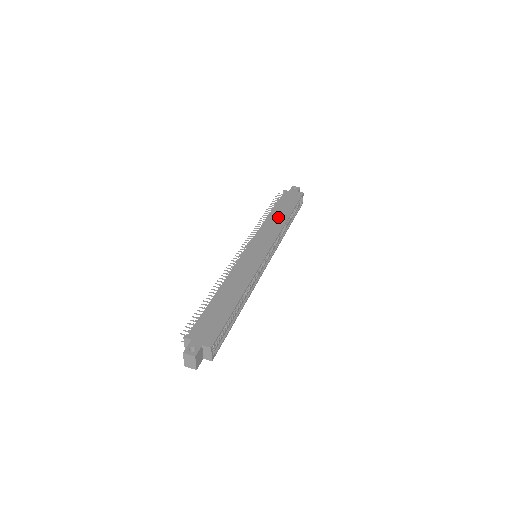
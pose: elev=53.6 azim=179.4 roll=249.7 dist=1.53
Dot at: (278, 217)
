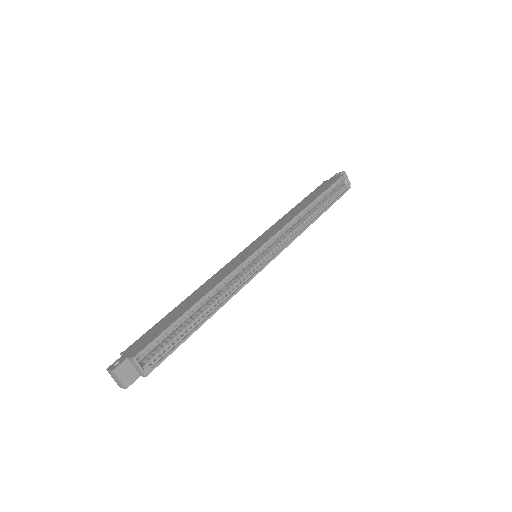
Dot at: (298, 208)
